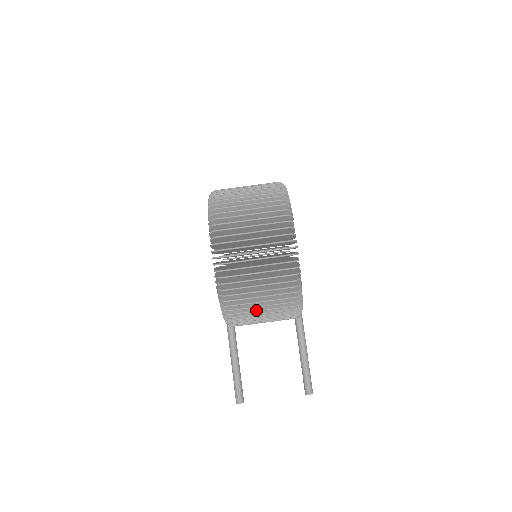
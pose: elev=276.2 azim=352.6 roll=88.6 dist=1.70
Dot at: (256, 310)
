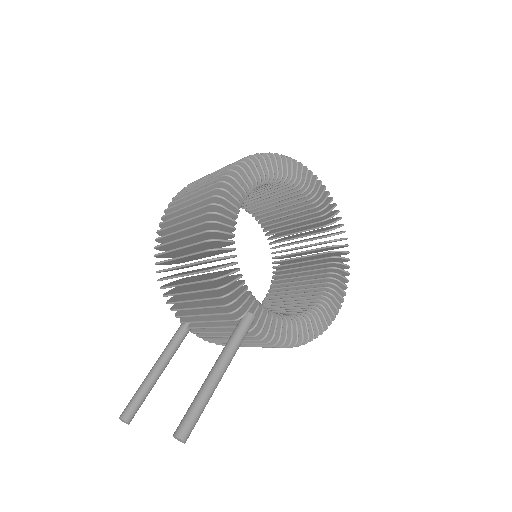
Dot at: (178, 275)
